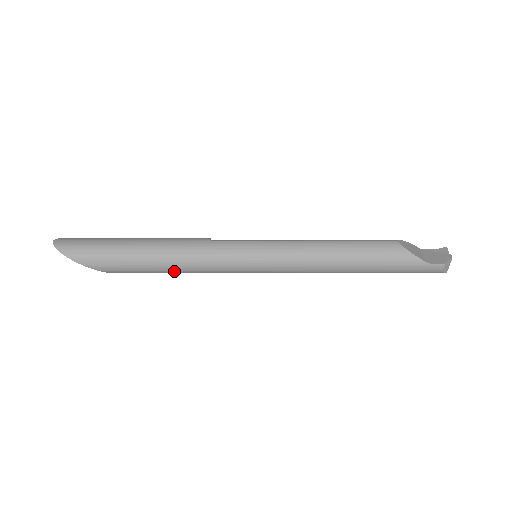
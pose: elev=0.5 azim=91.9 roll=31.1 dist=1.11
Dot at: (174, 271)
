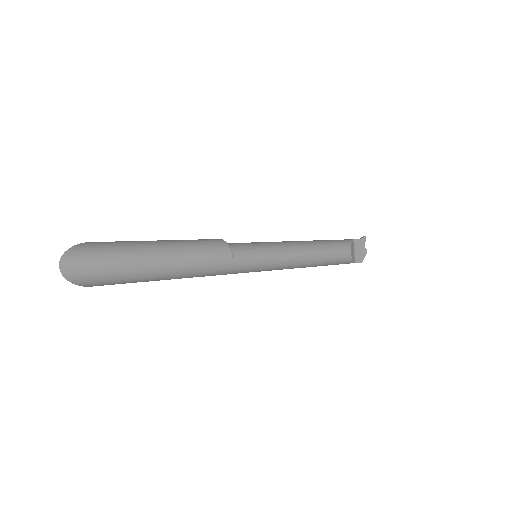
Dot at: occluded
